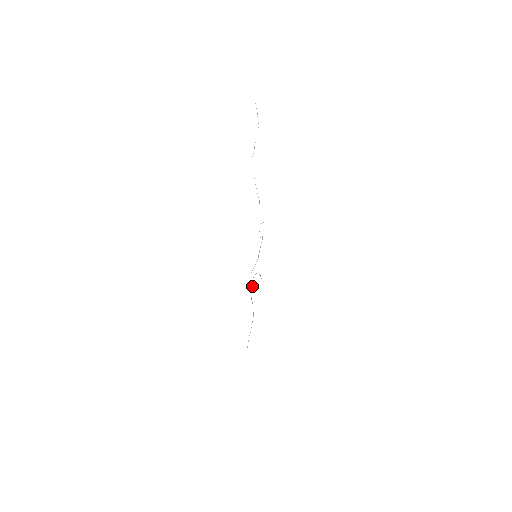
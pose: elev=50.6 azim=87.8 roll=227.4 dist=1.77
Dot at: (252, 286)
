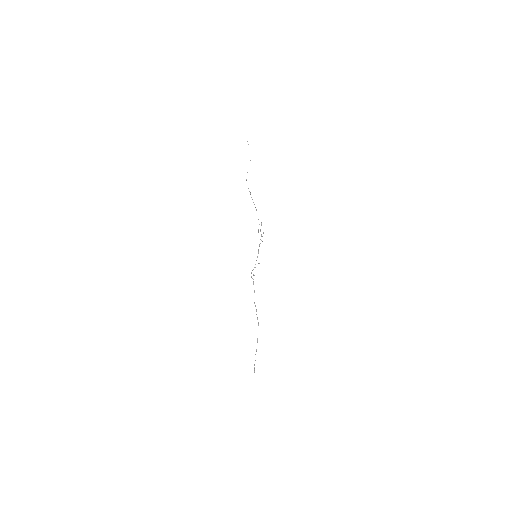
Dot at: occluded
